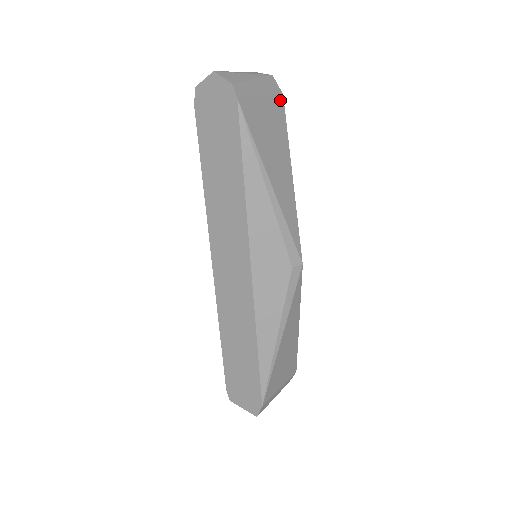
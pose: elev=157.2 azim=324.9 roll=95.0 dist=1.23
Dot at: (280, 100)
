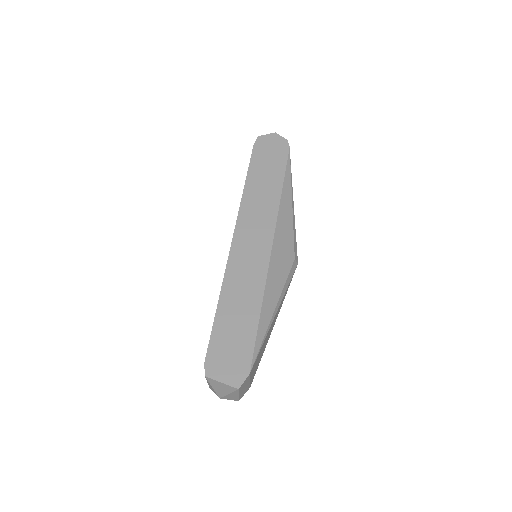
Dot at: occluded
